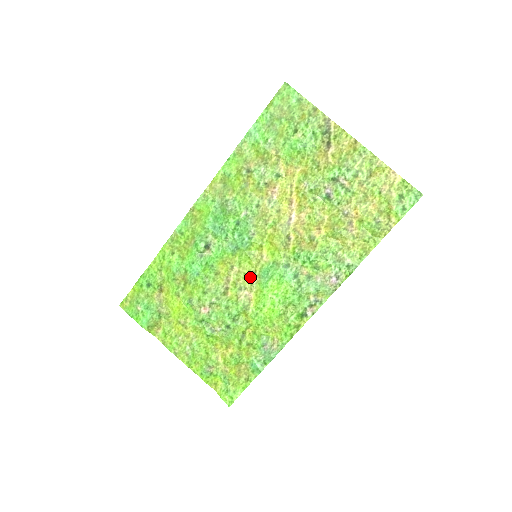
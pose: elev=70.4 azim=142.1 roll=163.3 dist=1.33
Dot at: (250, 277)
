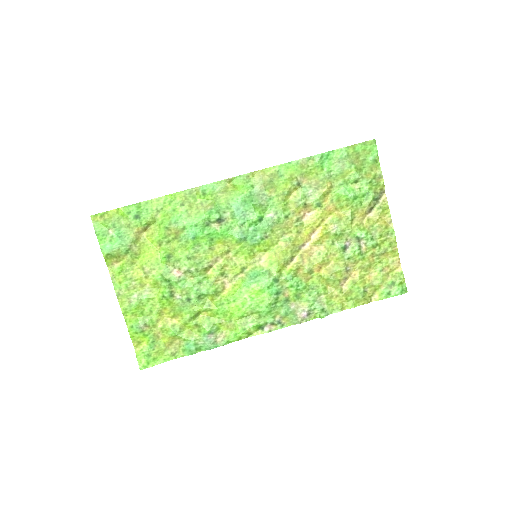
Dot at: (238, 270)
